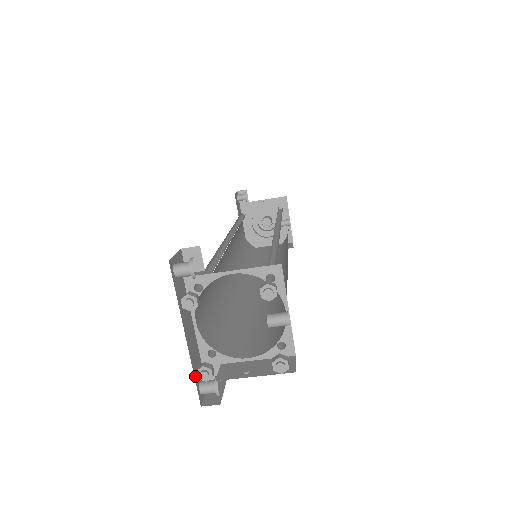
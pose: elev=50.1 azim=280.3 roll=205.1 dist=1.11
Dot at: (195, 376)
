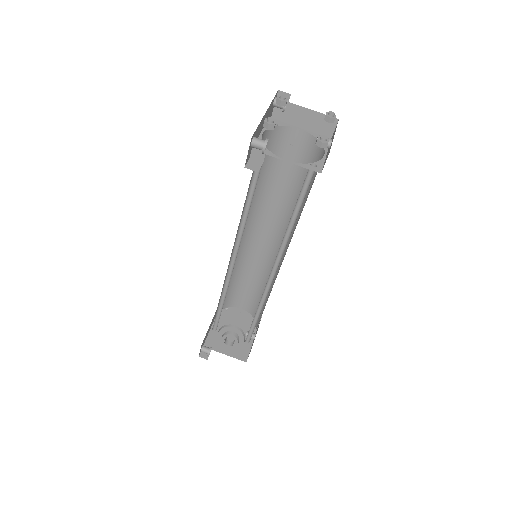
Dot at: (257, 128)
